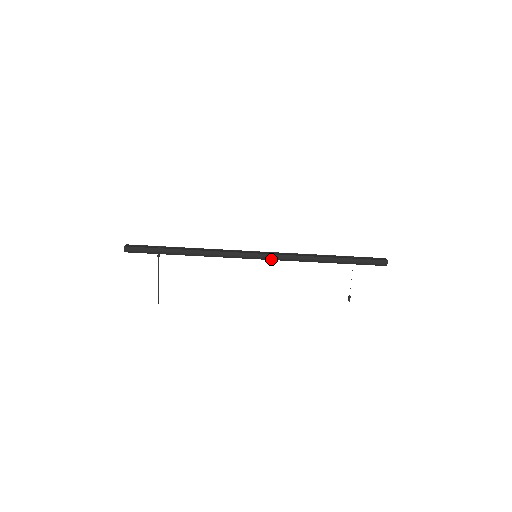
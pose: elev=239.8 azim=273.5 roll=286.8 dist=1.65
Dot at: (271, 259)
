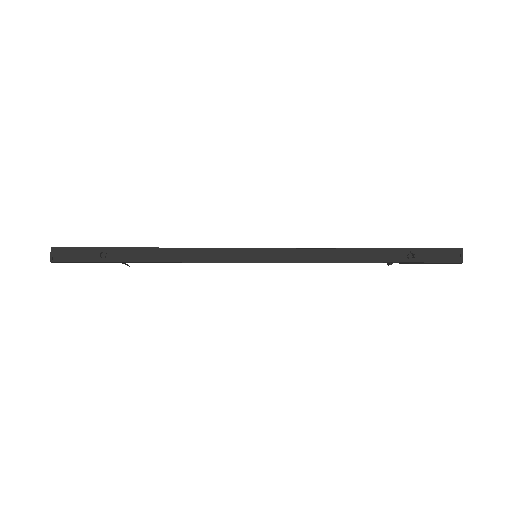
Dot at: (279, 261)
